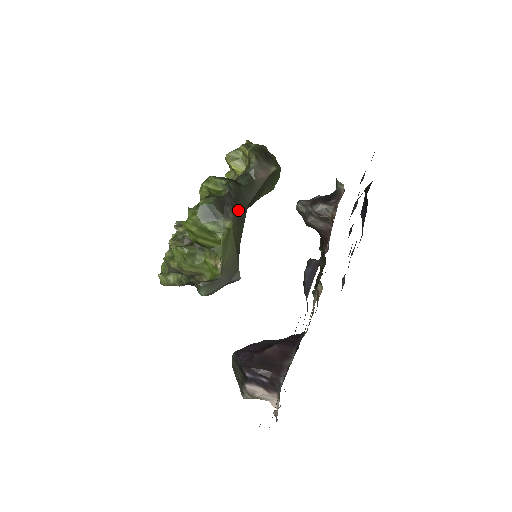
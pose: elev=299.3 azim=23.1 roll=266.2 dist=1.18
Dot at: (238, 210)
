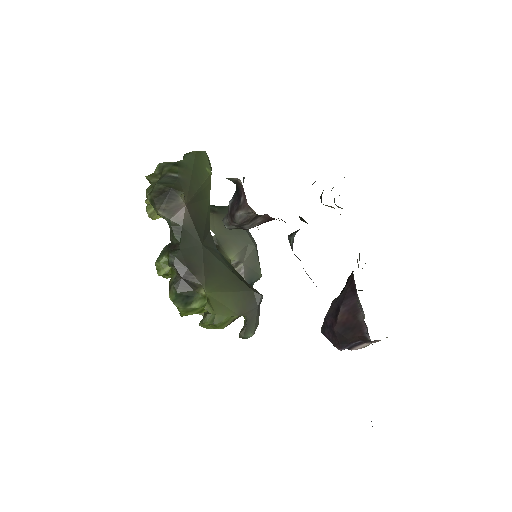
Dot at: (198, 268)
